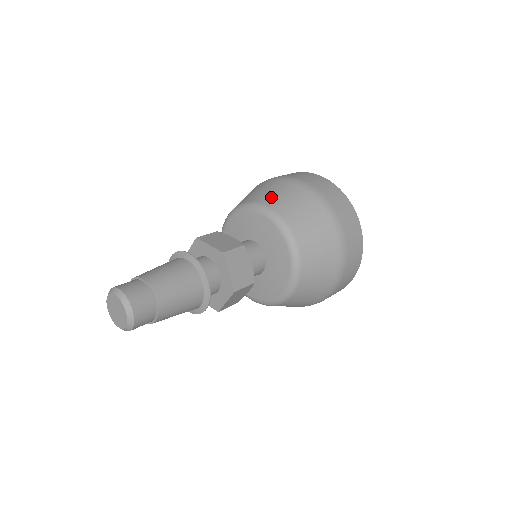
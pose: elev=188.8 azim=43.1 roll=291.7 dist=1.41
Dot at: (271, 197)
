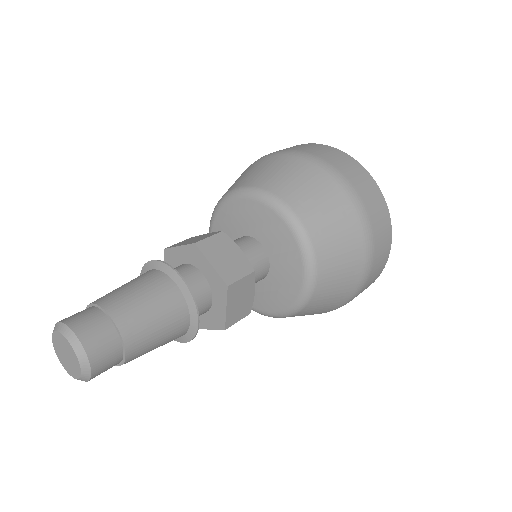
Dot at: (243, 179)
